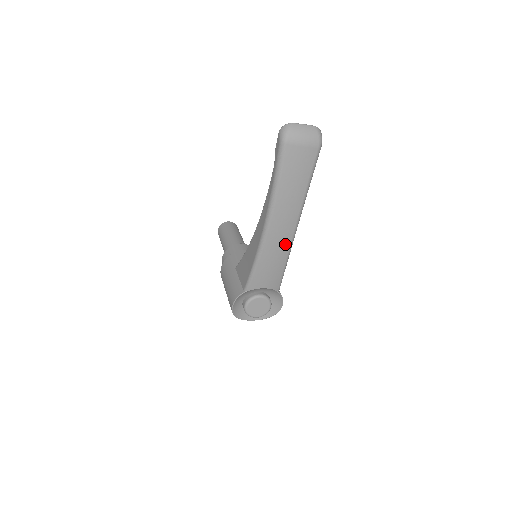
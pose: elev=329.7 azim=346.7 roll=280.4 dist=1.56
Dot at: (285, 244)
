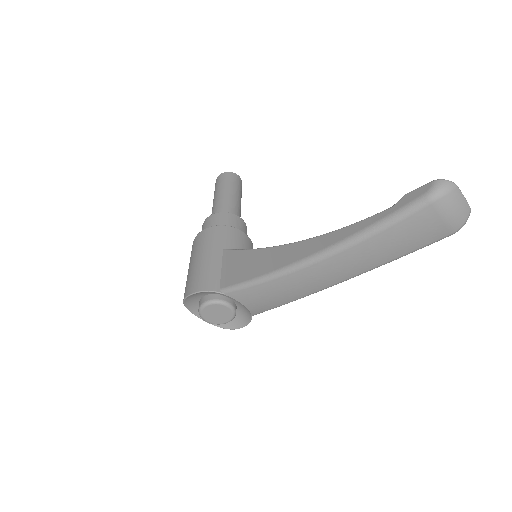
Dot at: (312, 288)
